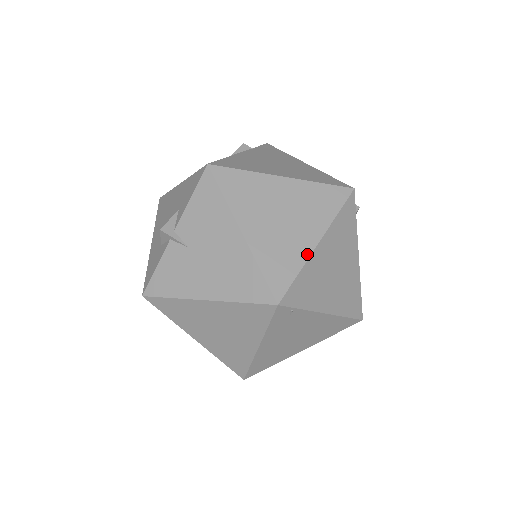
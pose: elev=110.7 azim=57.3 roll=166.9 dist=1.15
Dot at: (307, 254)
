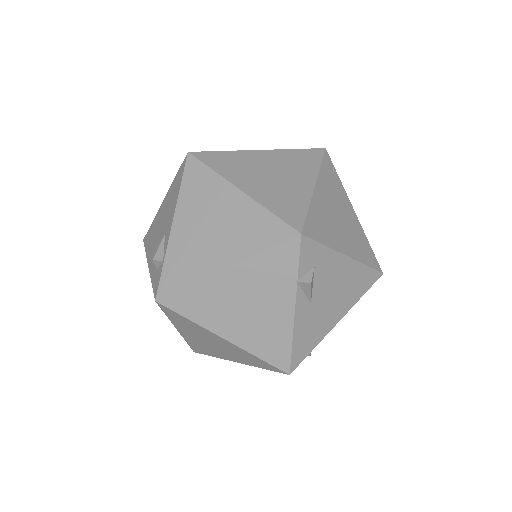
Dot at: occluded
